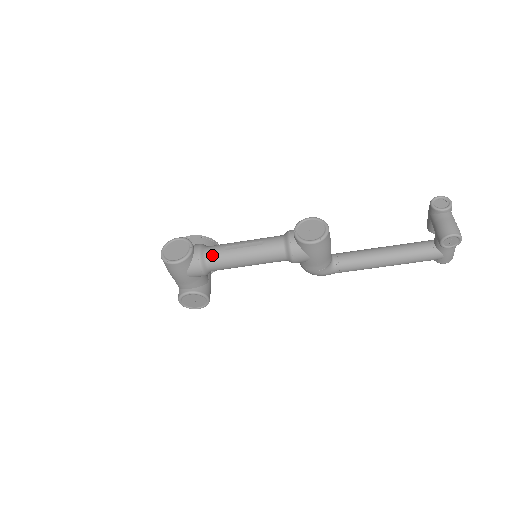
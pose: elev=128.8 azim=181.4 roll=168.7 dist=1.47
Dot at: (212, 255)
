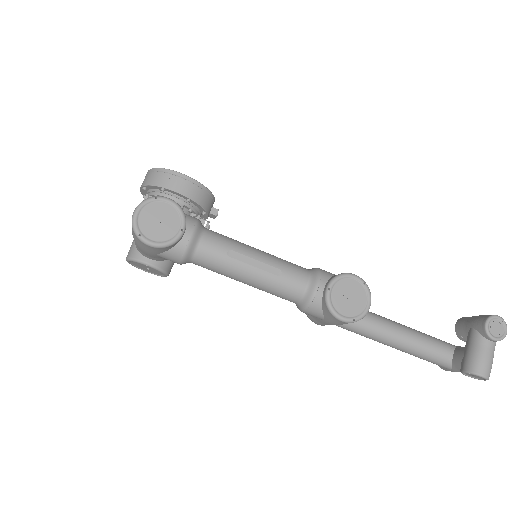
Dot at: (206, 252)
